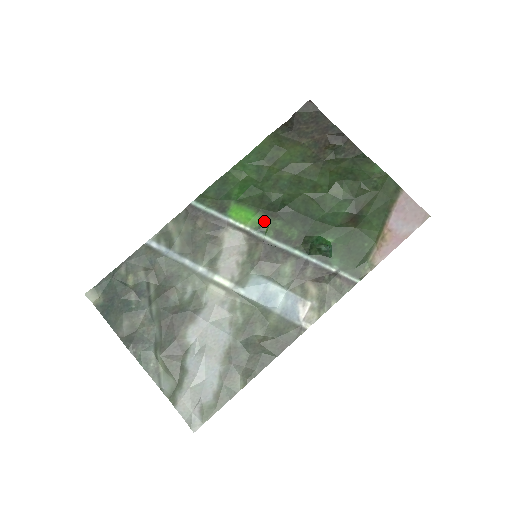
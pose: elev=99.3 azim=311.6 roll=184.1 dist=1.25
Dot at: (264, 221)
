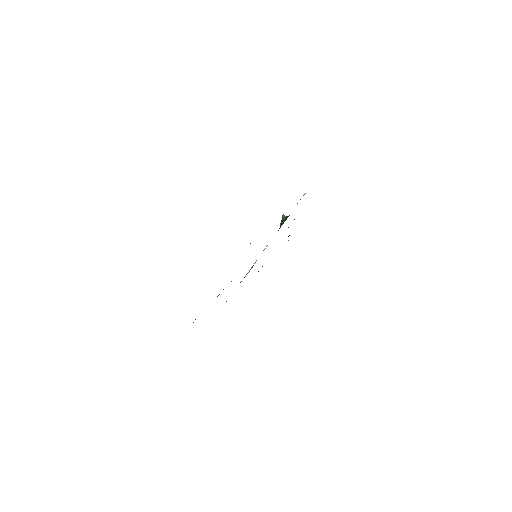
Dot at: occluded
